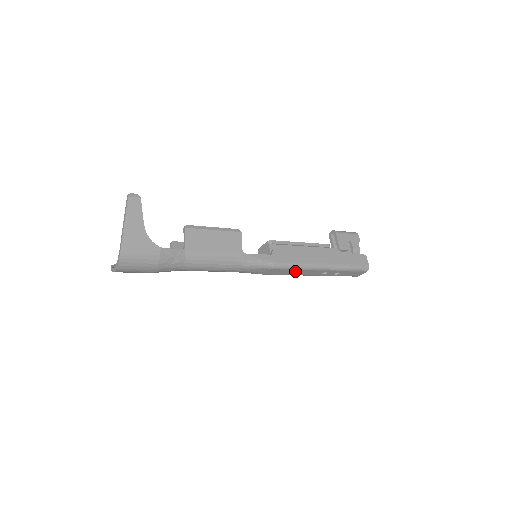
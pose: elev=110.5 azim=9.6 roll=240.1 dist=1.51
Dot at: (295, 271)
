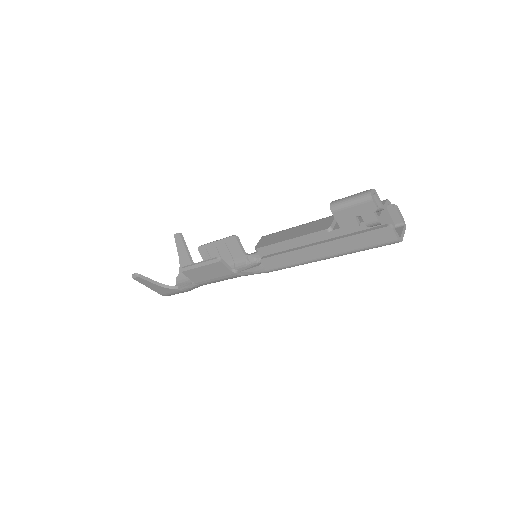
Dot at: occluded
